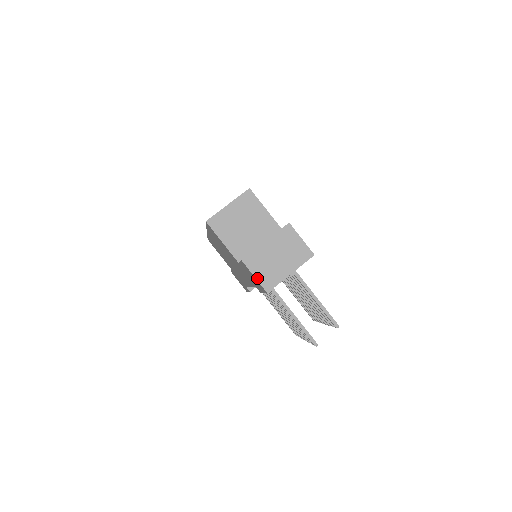
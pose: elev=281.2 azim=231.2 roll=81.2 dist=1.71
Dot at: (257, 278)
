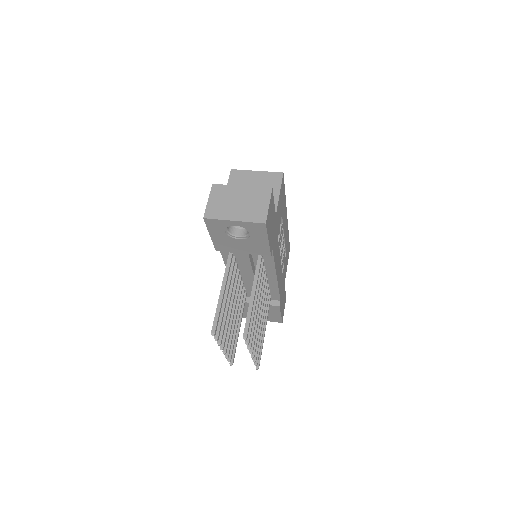
Dot at: (208, 203)
